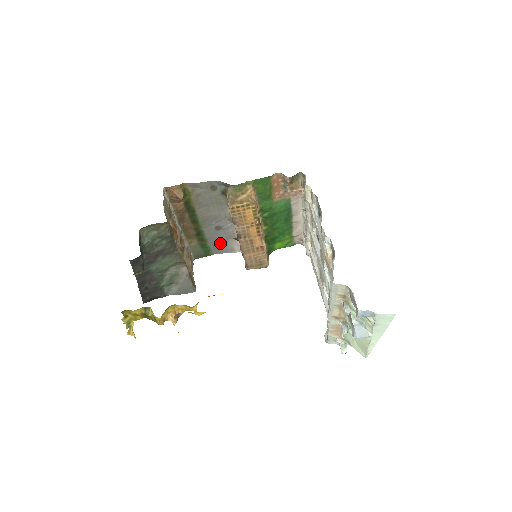
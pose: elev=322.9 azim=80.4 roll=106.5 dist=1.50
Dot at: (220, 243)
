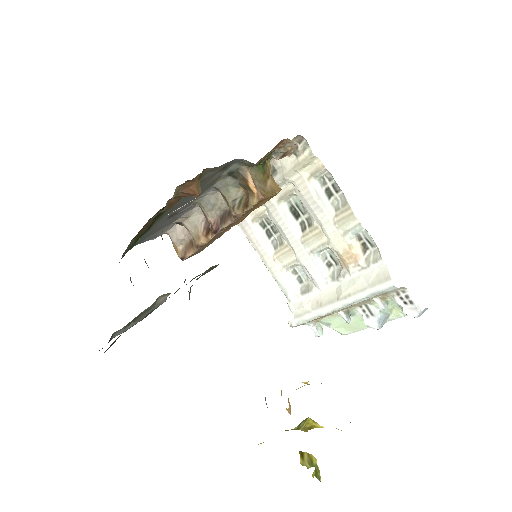
Dot at: (153, 232)
